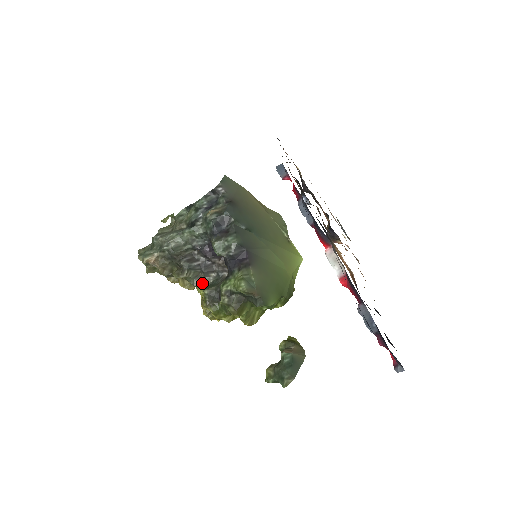
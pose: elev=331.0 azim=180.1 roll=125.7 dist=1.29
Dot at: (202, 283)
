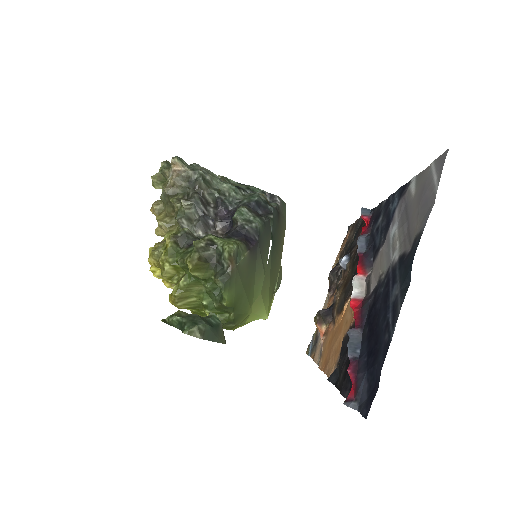
Dot at: (185, 227)
